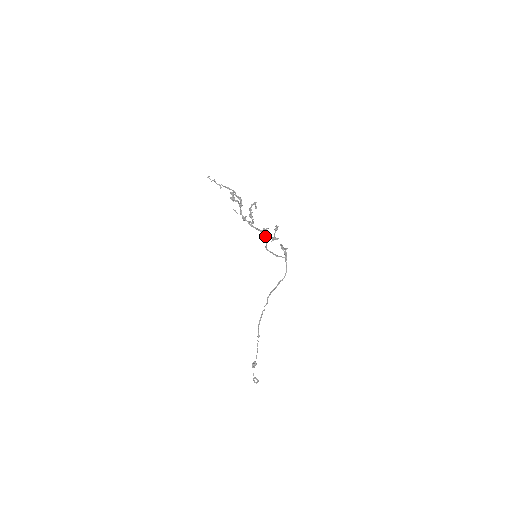
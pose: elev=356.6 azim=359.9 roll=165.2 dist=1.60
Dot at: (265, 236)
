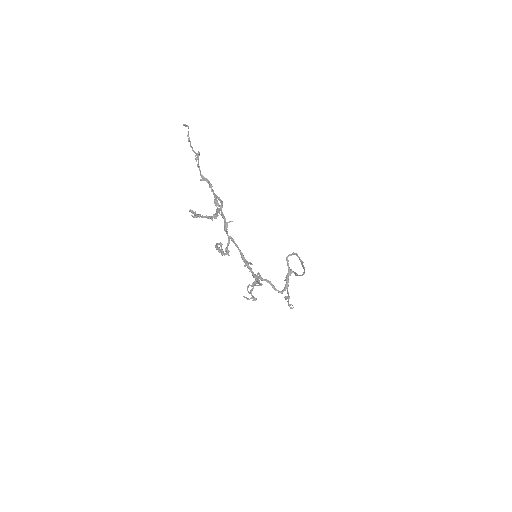
Dot at: occluded
